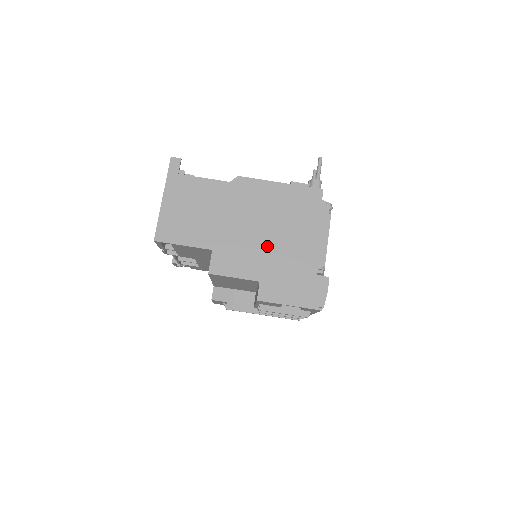
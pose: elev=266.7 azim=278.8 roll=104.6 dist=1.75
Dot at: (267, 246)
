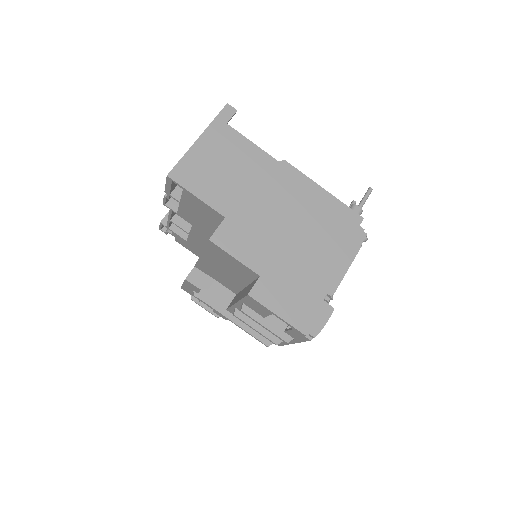
Dot at: (285, 243)
